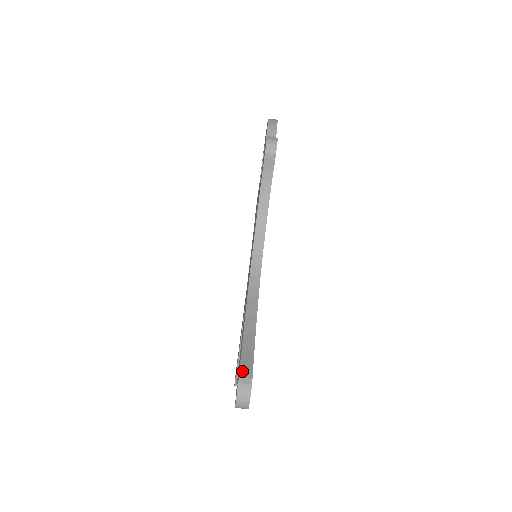
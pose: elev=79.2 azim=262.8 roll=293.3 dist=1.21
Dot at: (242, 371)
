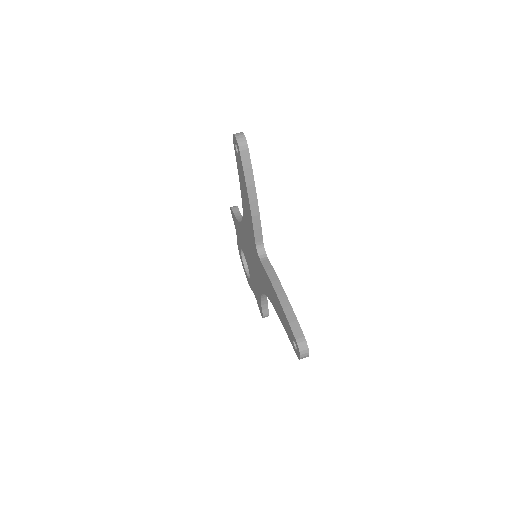
Dot at: occluded
